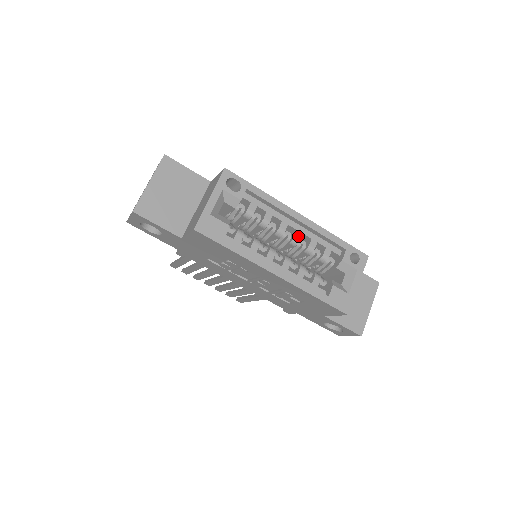
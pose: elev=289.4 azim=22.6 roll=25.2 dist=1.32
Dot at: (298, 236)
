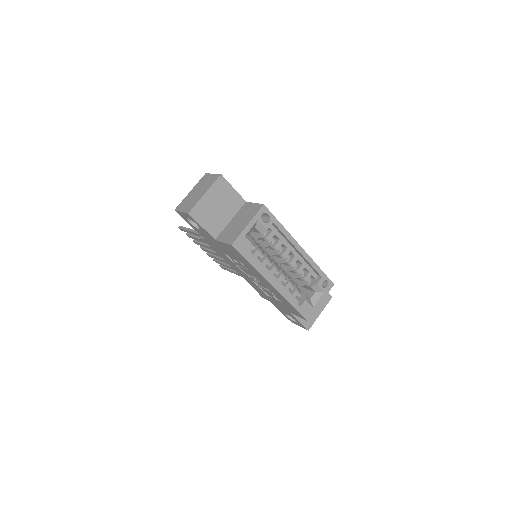
Dot at: (294, 260)
